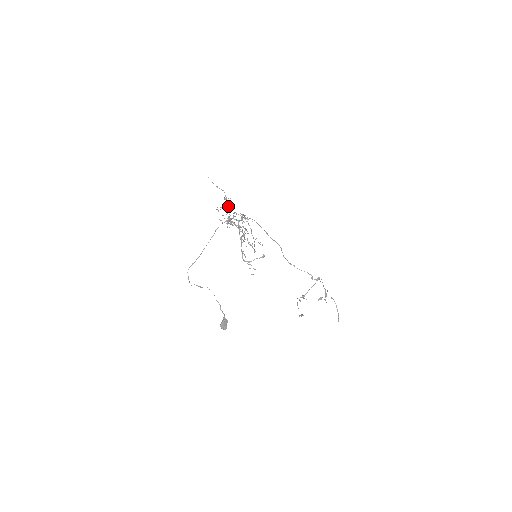
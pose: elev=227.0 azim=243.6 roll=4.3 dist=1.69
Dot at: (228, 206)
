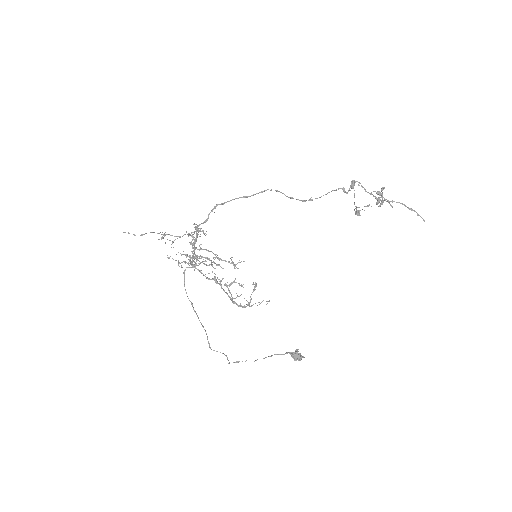
Dot at: occluded
